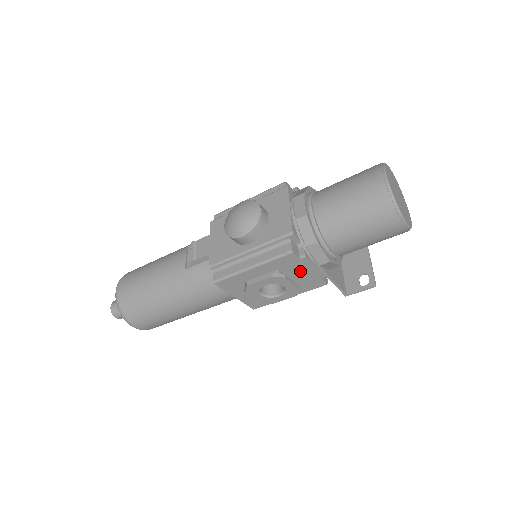
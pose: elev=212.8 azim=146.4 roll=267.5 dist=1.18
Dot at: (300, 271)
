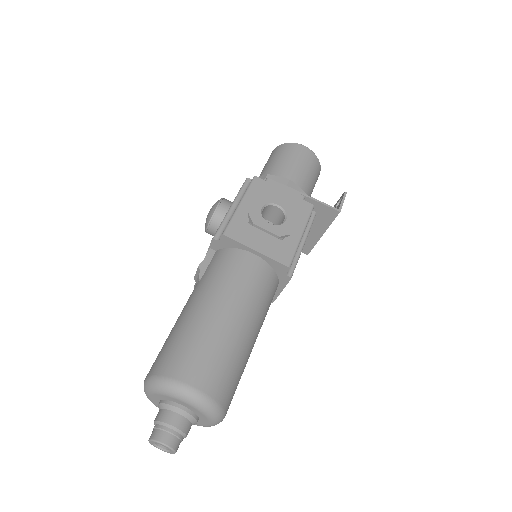
Dot at: (279, 195)
